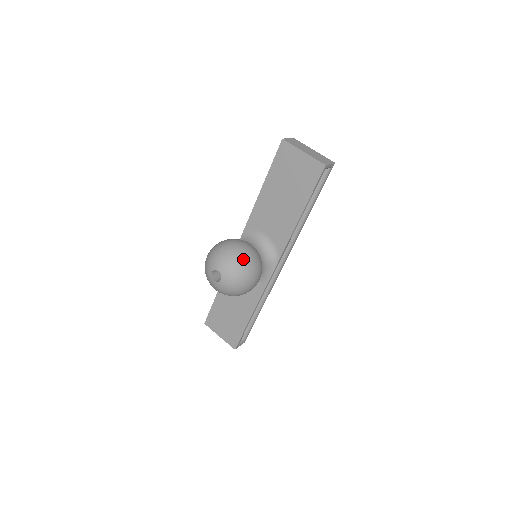
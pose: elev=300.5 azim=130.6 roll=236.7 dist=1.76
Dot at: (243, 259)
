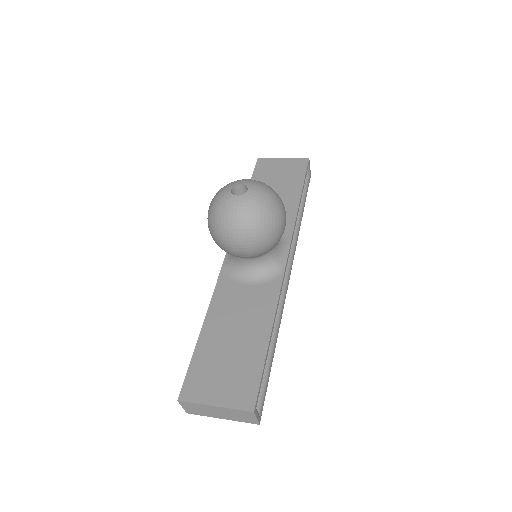
Dot at: occluded
